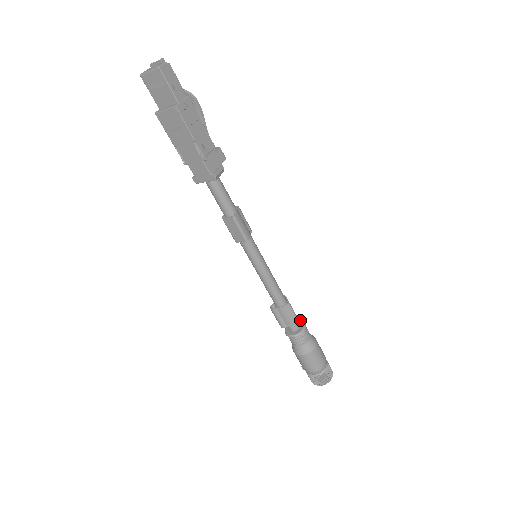
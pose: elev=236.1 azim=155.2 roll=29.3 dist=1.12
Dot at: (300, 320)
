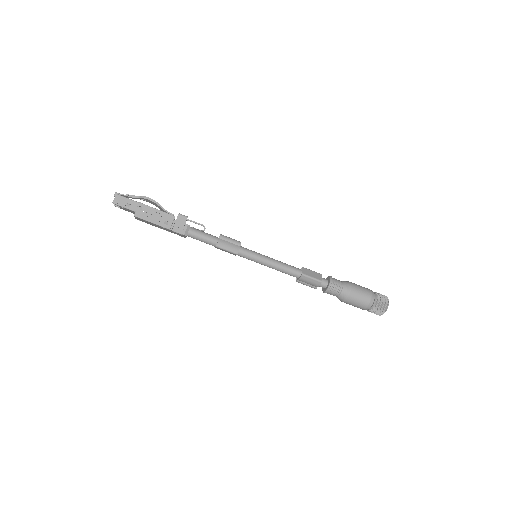
Dot at: (329, 277)
